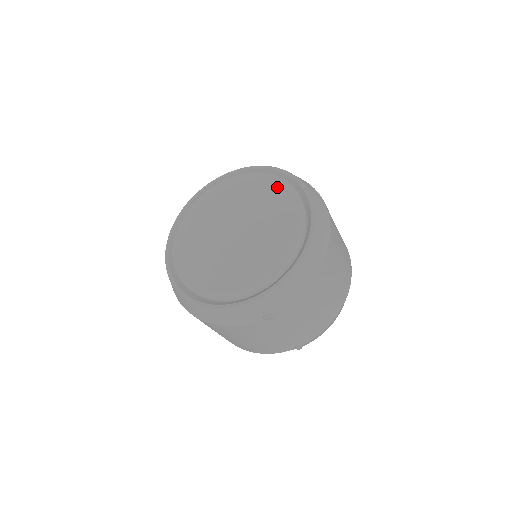
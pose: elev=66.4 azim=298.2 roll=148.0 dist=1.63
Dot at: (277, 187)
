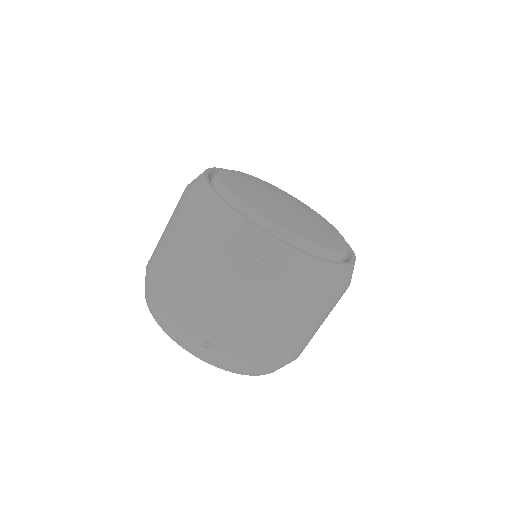
Dot at: (336, 231)
